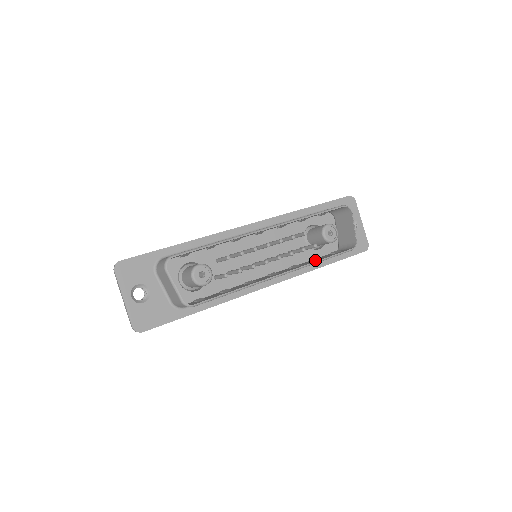
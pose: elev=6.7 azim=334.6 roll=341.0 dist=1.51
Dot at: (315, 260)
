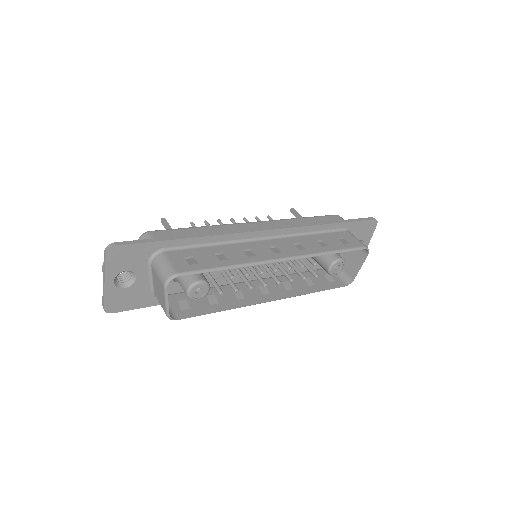
Dot at: (308, 285)
